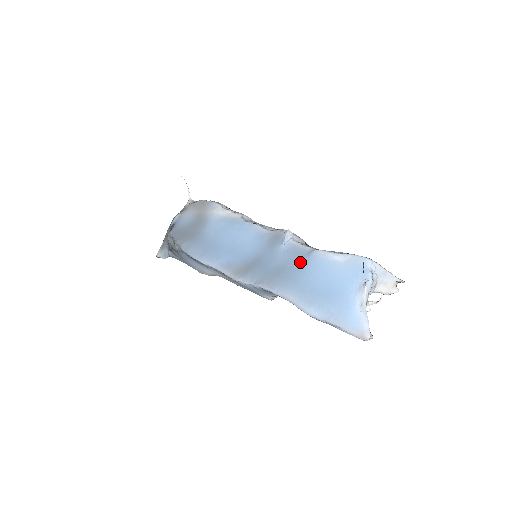
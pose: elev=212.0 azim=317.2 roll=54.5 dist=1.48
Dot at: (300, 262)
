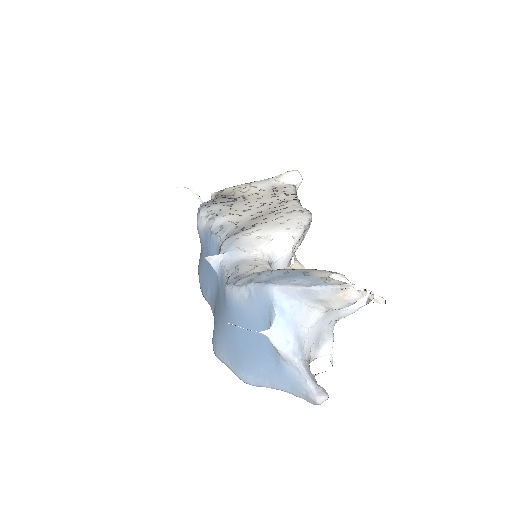
Dot at: (223, 304)
